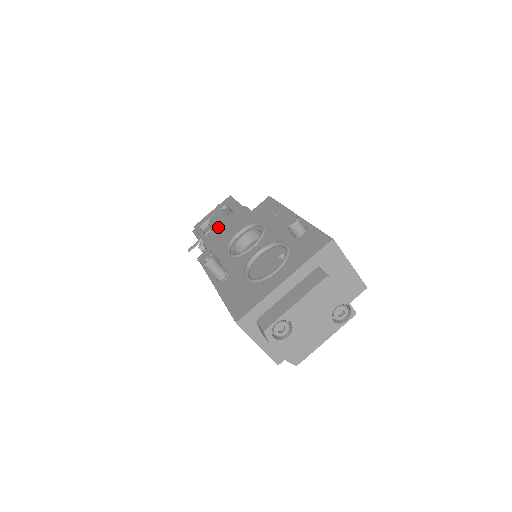
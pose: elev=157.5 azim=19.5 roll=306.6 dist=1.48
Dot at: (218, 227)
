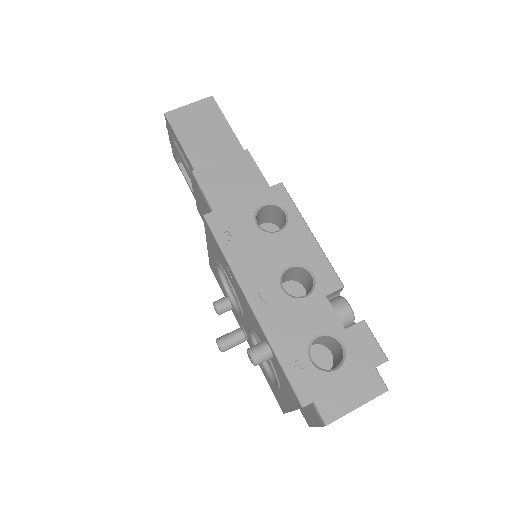
Dot at: occluded
